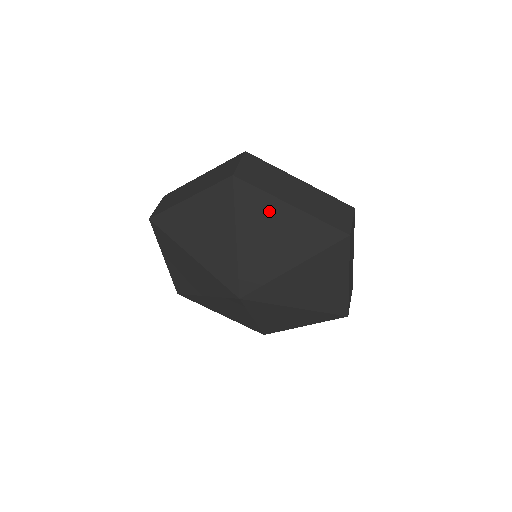
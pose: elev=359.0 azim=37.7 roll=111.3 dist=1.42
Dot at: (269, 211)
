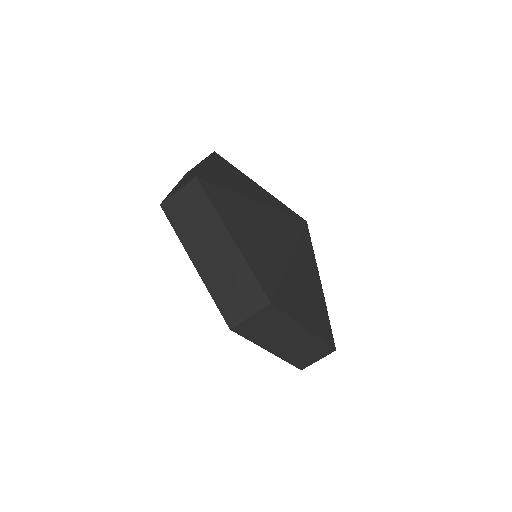
Dot at: occluded
